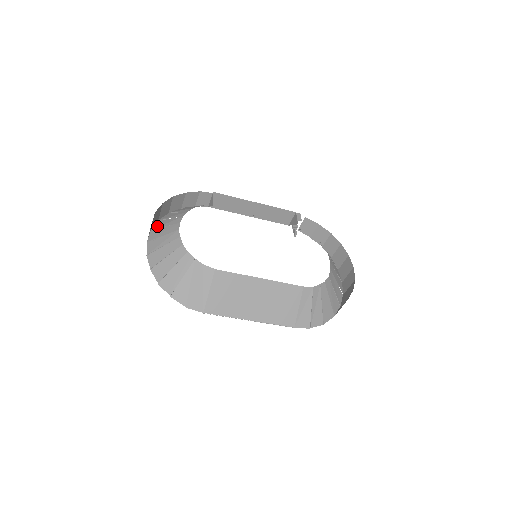
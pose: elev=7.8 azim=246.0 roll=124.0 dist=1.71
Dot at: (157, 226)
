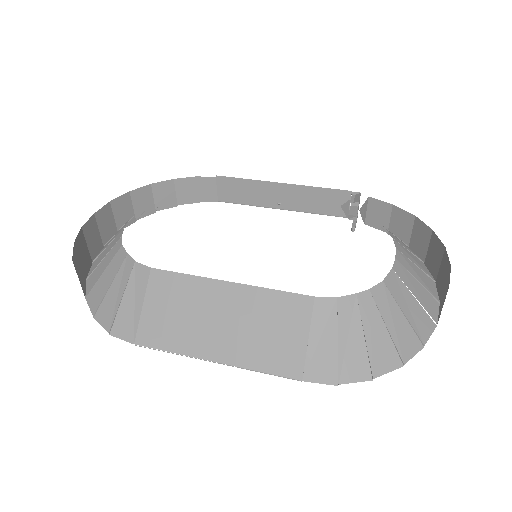
Dot at: occluded
